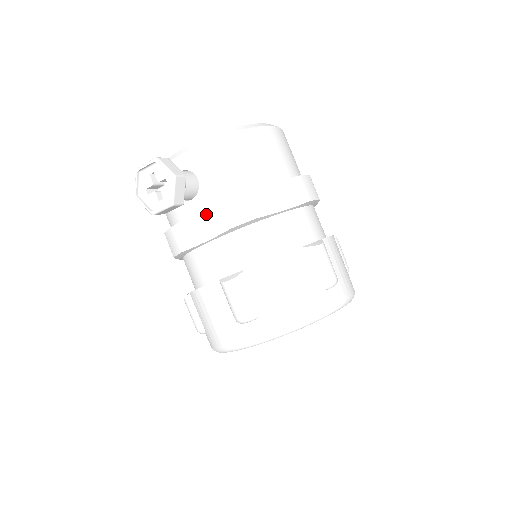
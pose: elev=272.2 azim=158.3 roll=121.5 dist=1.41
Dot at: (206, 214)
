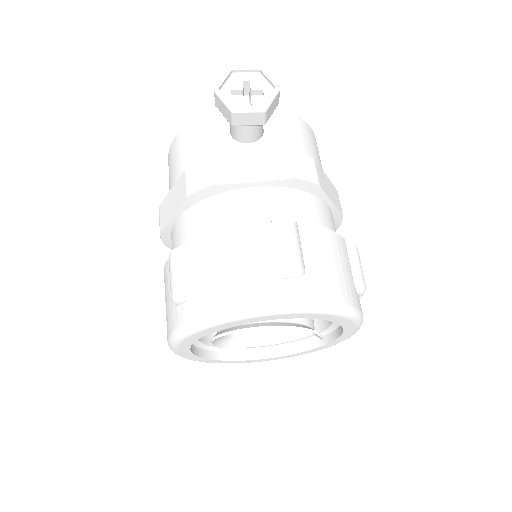
Dot at: (267, 157)
